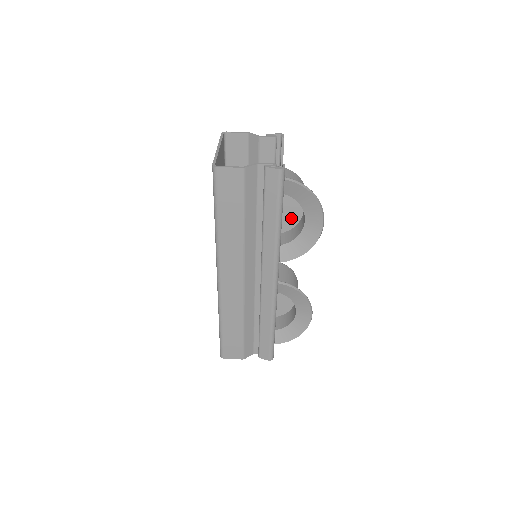
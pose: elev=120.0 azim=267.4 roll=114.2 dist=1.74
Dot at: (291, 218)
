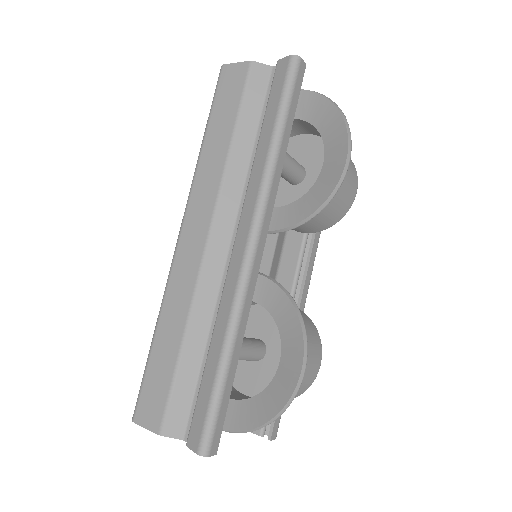
Dot at: occluded
